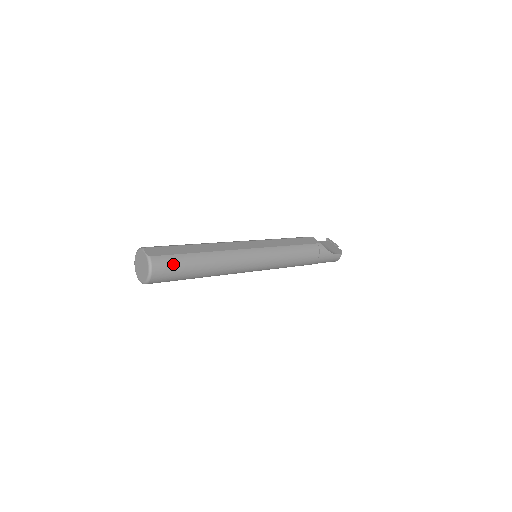
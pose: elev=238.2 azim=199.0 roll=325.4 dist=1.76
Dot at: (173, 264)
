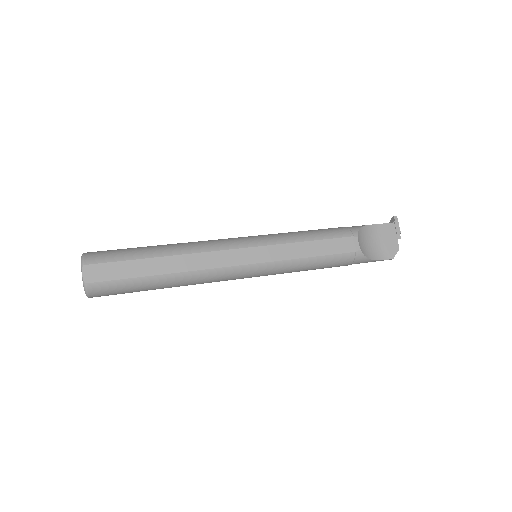
Dot at: (118, 289)
